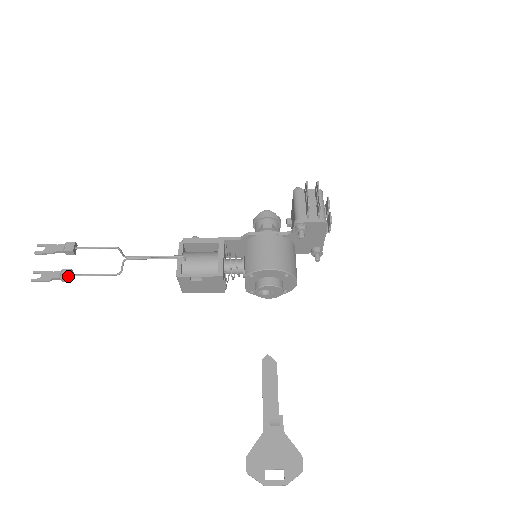
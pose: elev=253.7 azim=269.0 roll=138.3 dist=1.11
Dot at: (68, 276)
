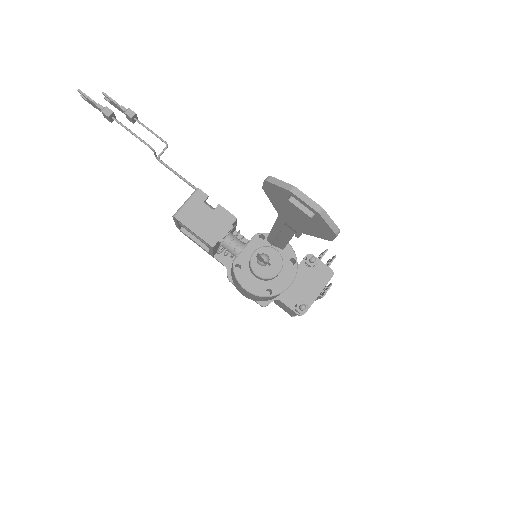
Dot at: (113, 112)
